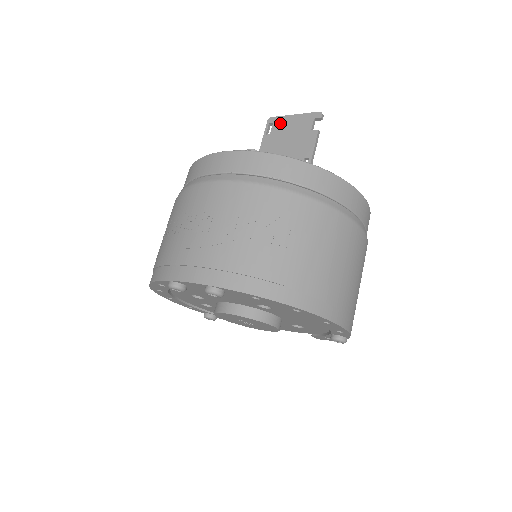
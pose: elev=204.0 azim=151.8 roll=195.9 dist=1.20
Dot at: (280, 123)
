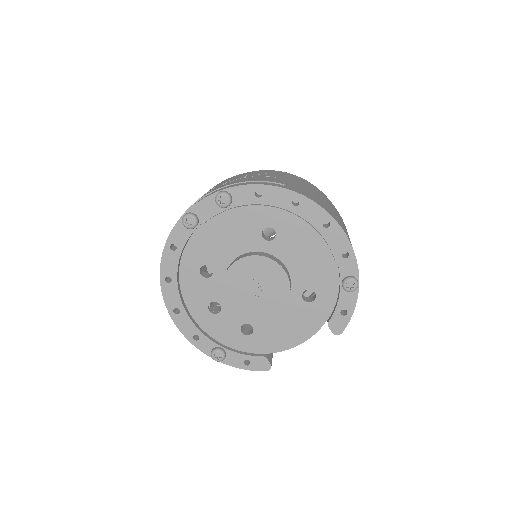
Dot at: occluded
